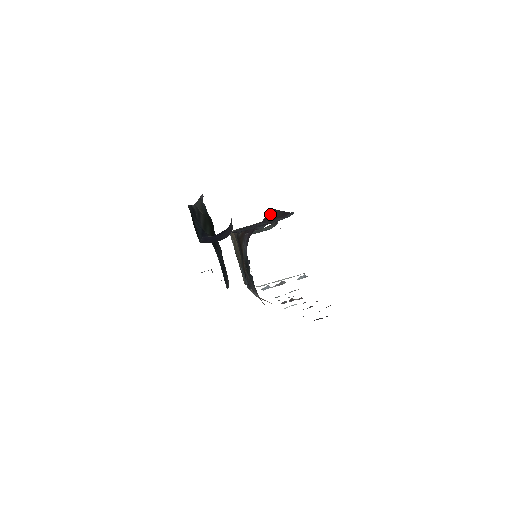
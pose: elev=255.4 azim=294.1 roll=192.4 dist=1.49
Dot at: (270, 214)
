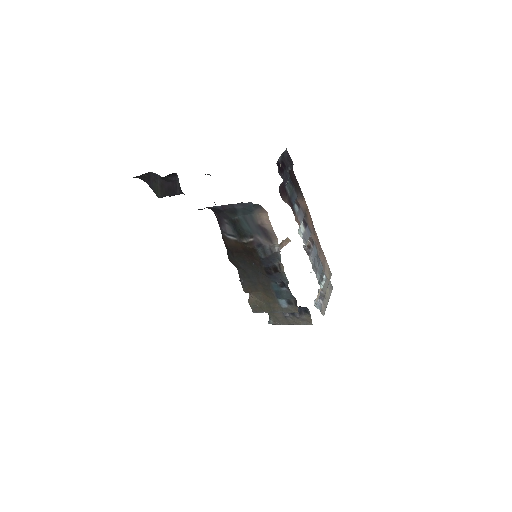
Dot at: occluded
